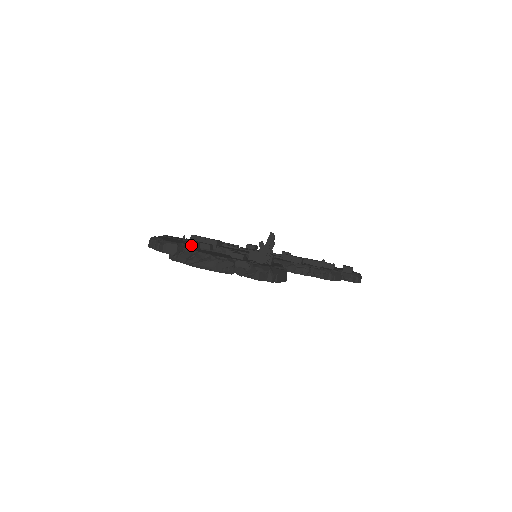
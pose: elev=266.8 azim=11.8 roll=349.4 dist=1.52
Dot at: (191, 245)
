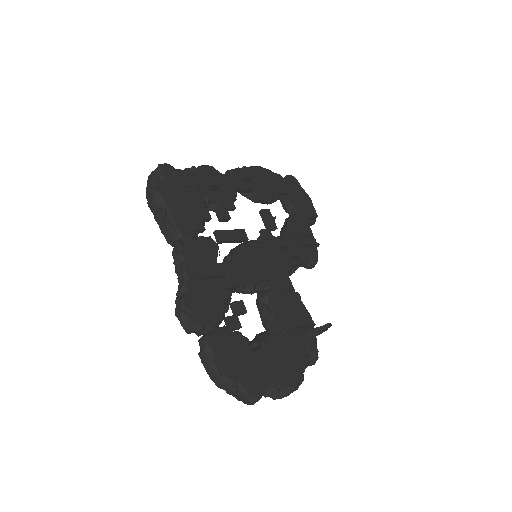
Dot at: (262, 367)
